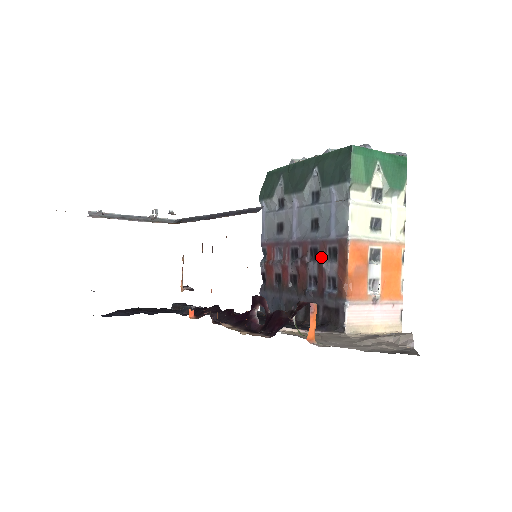
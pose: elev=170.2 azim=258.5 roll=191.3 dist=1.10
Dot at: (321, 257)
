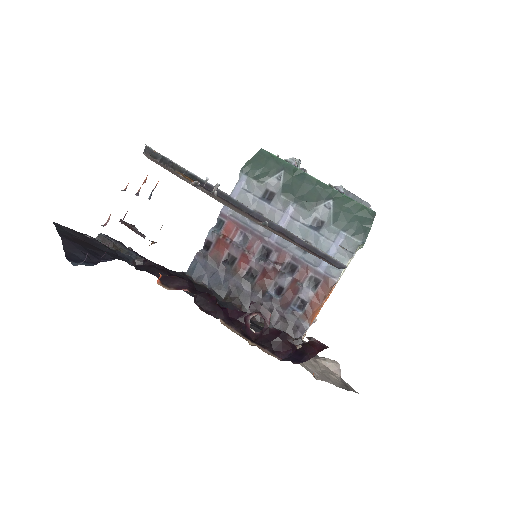
Dot at: (299, 277)
